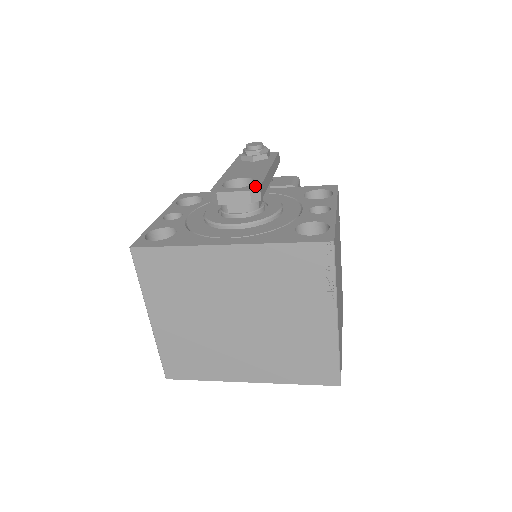
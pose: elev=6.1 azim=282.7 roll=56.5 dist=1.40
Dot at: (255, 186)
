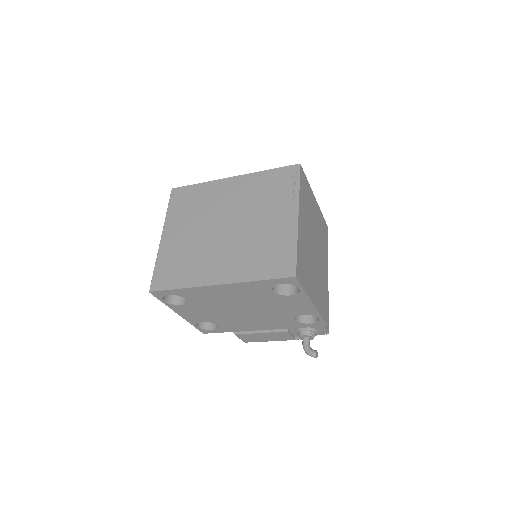
Dot at: occluded
